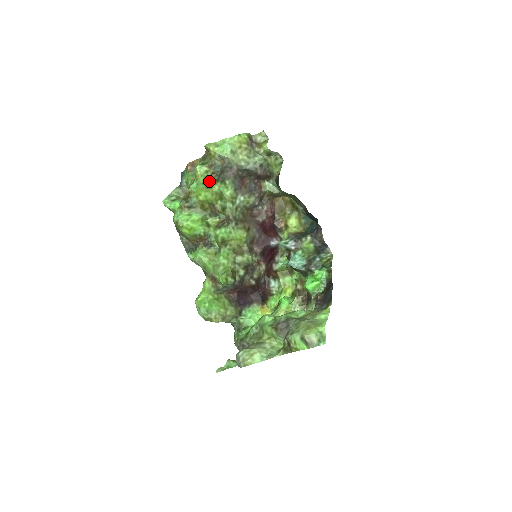
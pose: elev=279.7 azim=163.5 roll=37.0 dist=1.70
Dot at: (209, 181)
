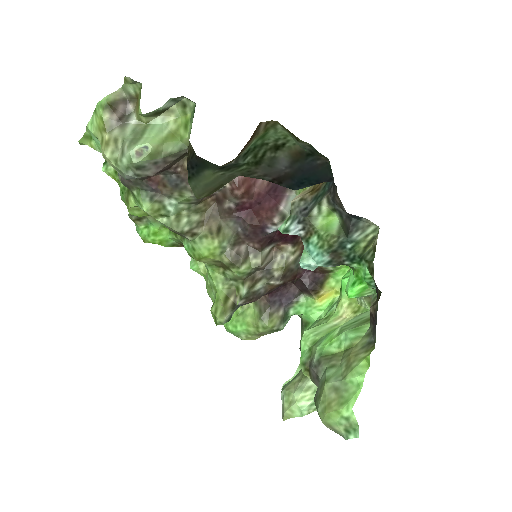
Dot at: (125, 188)
